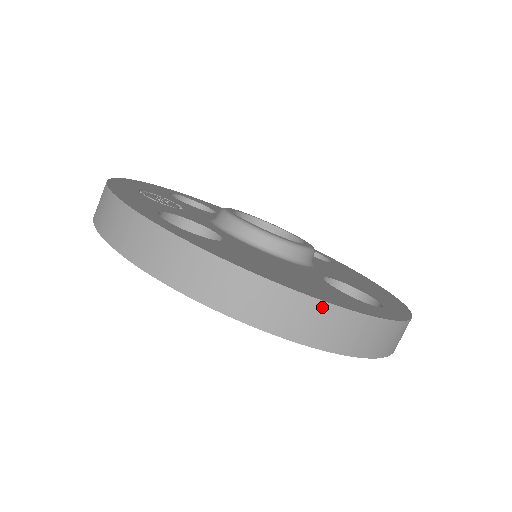
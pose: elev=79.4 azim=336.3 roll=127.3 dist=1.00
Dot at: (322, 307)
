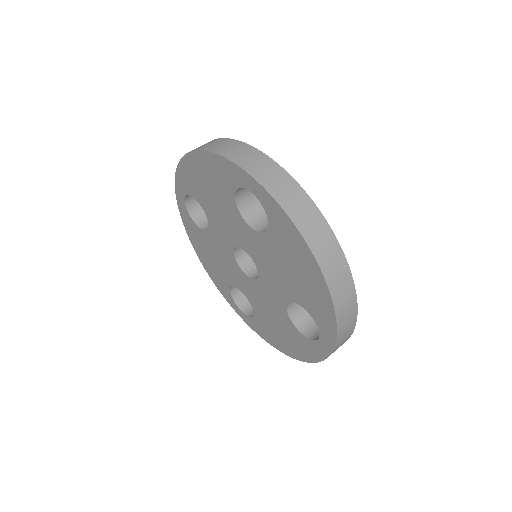
Dot at: (350, 279)
